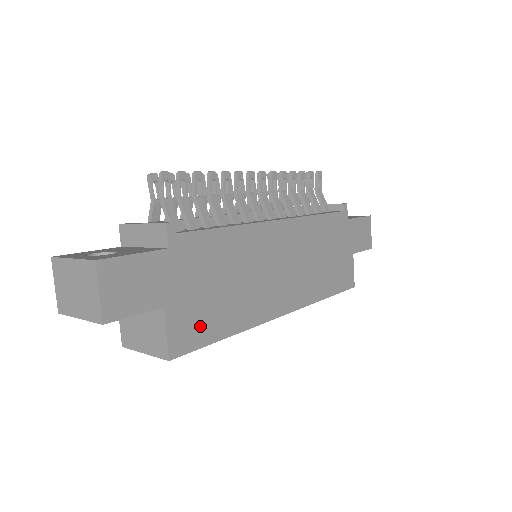
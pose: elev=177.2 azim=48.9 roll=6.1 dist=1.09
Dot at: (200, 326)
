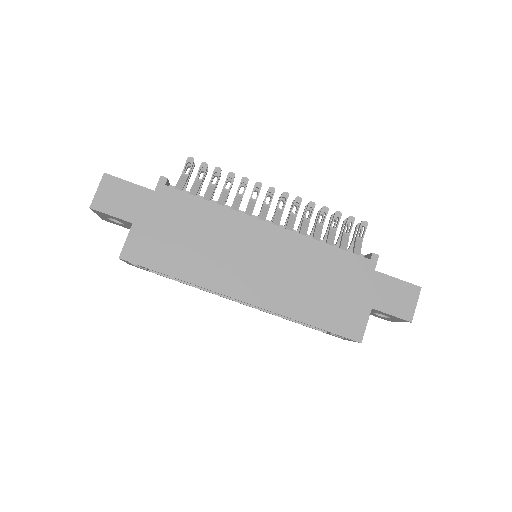
Dot at: (154, 253)
